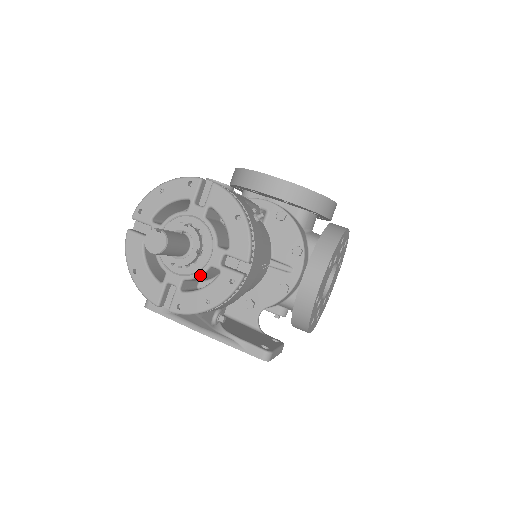
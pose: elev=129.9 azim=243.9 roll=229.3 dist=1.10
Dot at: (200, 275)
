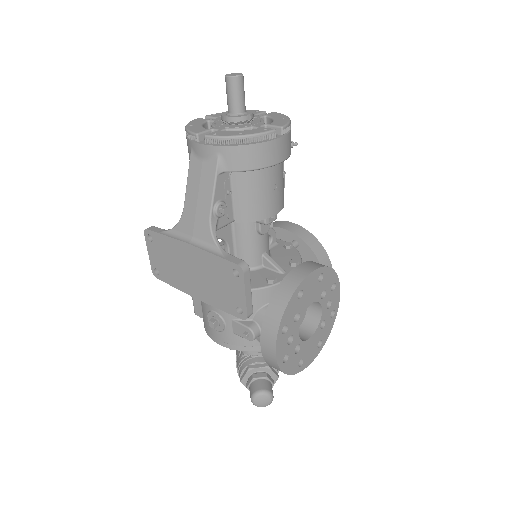
Dot at: (241, 129)
